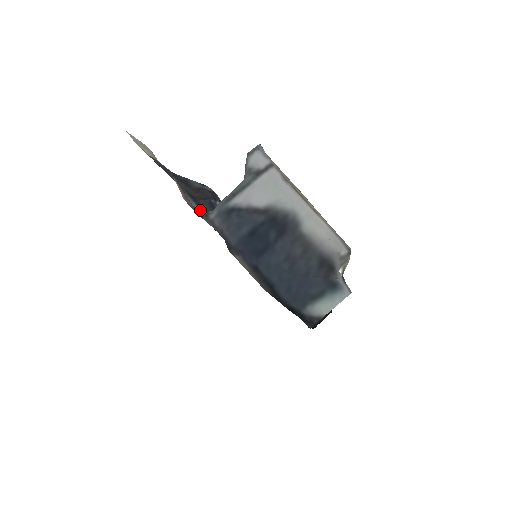
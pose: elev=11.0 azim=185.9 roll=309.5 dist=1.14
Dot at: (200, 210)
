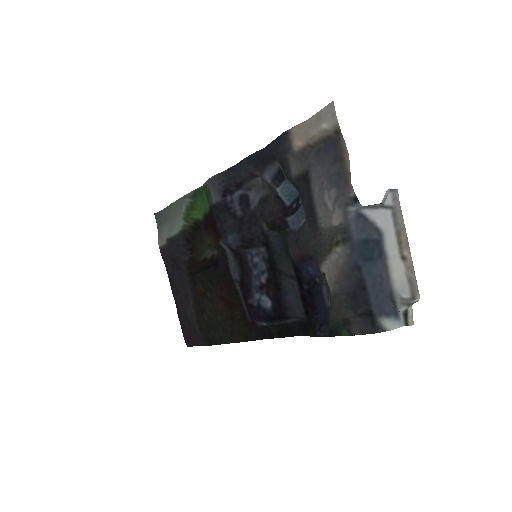
Dot at: (349, 198)
